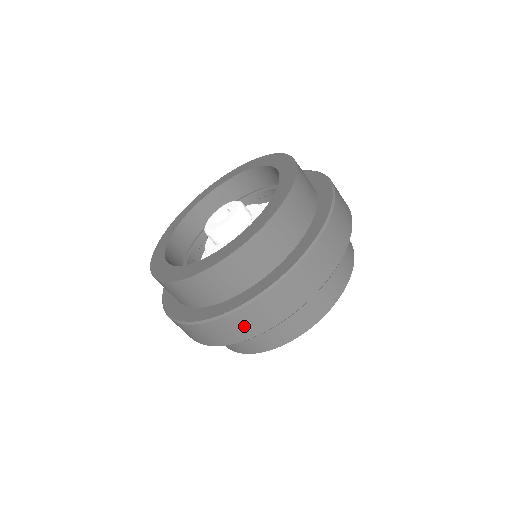
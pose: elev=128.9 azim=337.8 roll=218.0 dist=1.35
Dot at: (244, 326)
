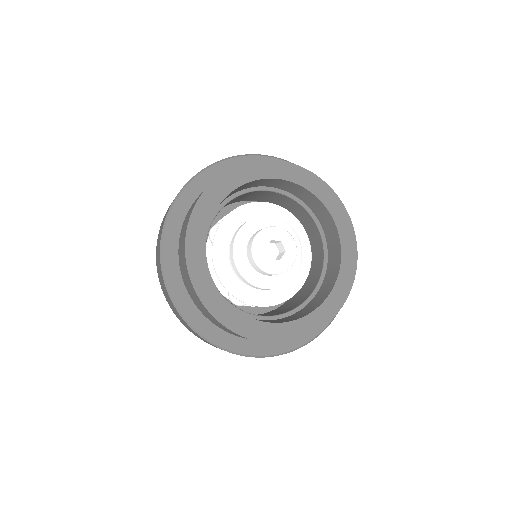
Dot at: occluded
